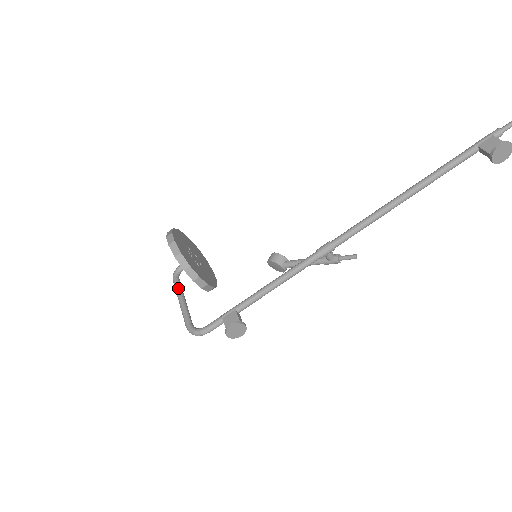
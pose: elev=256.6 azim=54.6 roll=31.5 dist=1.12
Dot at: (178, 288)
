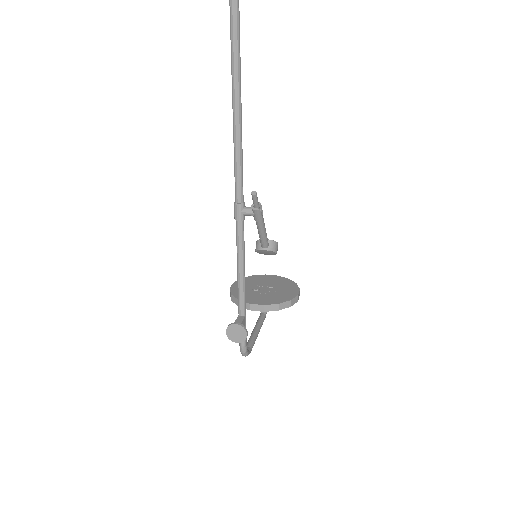
Dot at: (256, 323)
